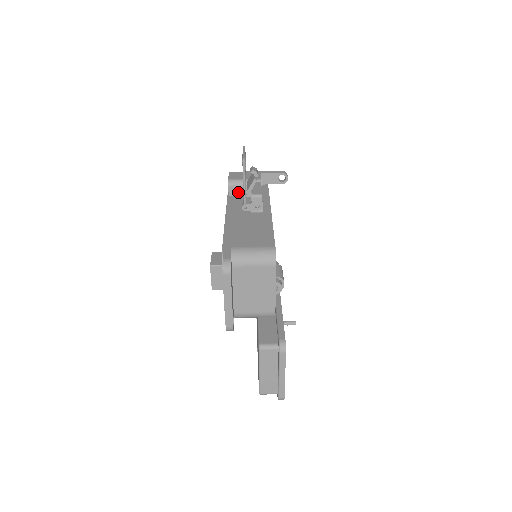
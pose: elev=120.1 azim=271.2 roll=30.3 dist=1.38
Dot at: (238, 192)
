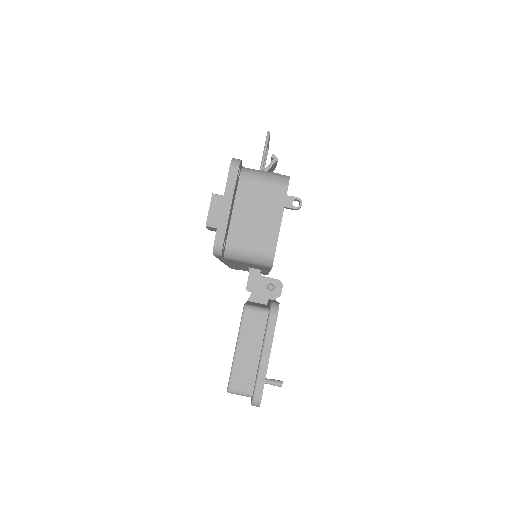
Dot at: occluded
